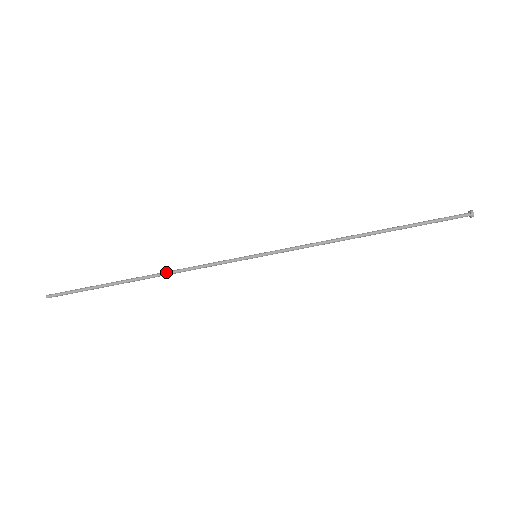
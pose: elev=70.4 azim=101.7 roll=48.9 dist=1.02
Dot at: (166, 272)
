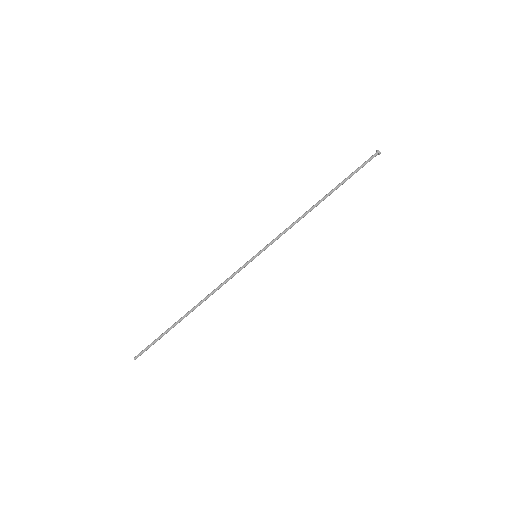
Dot at: (203, 299)
